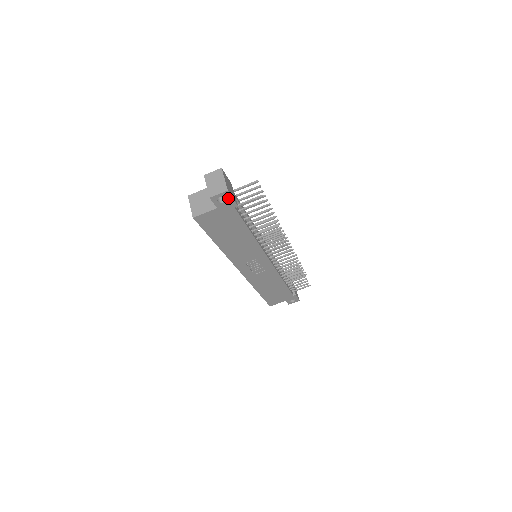
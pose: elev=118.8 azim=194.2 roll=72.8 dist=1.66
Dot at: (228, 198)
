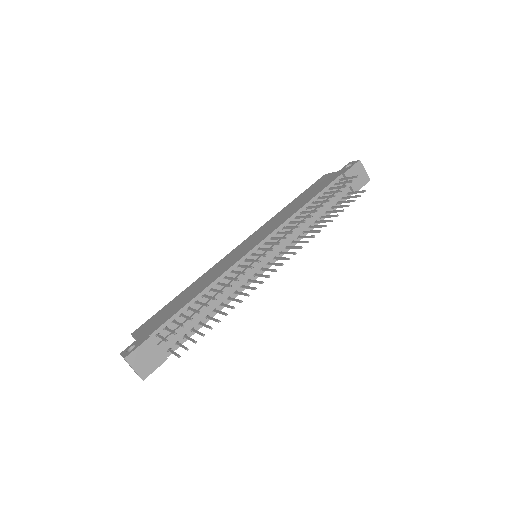
Dot at: (152, 370)
